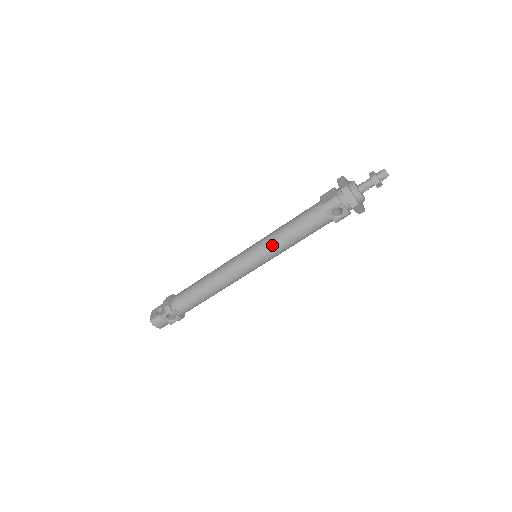
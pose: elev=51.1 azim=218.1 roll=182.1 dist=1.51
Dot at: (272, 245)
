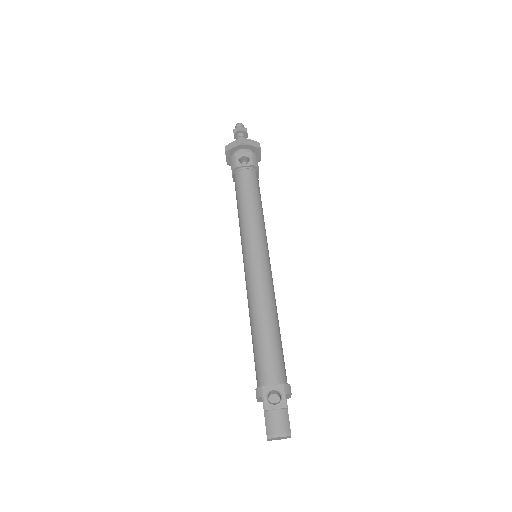
Dot at: (245, 227)
